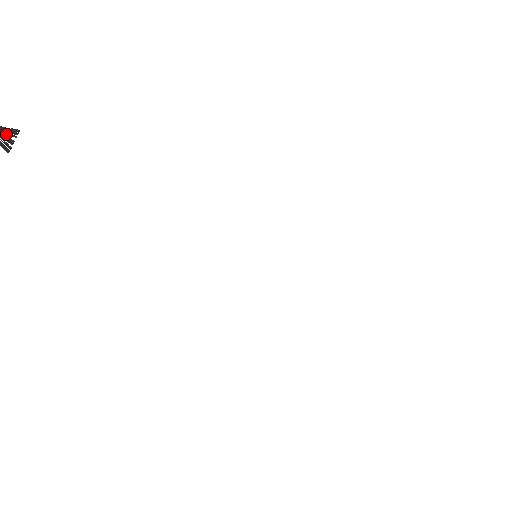
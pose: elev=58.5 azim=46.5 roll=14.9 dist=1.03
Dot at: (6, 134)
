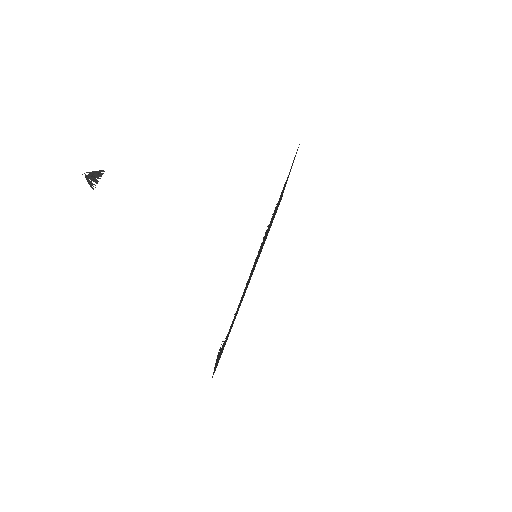
Dot at: (95, 178)
